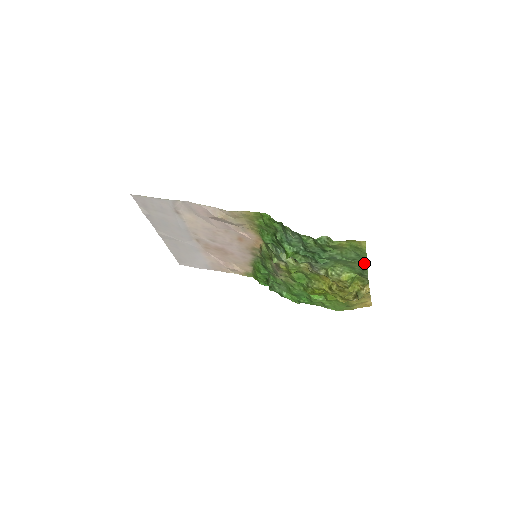
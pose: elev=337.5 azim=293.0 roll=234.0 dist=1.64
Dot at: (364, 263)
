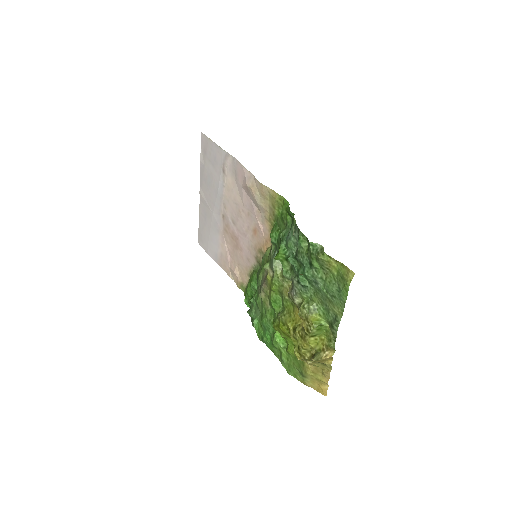
Dot at: (341, 308)
